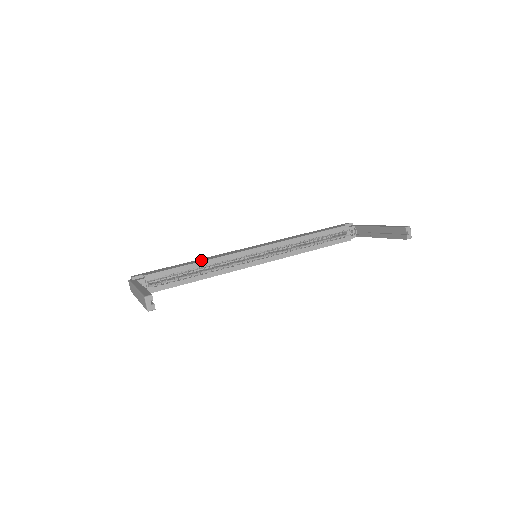
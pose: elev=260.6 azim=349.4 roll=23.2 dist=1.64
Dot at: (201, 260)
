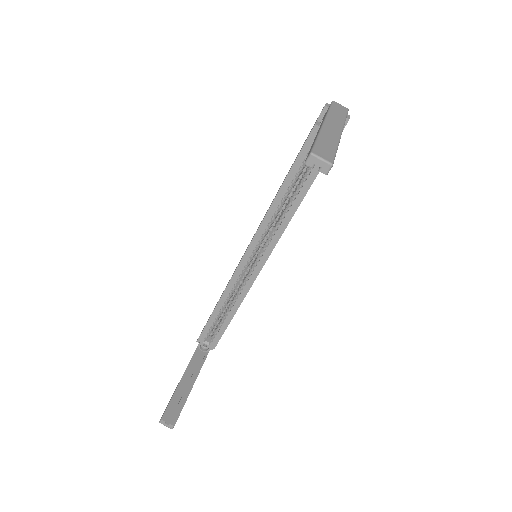
Dot at: (220, 297)
